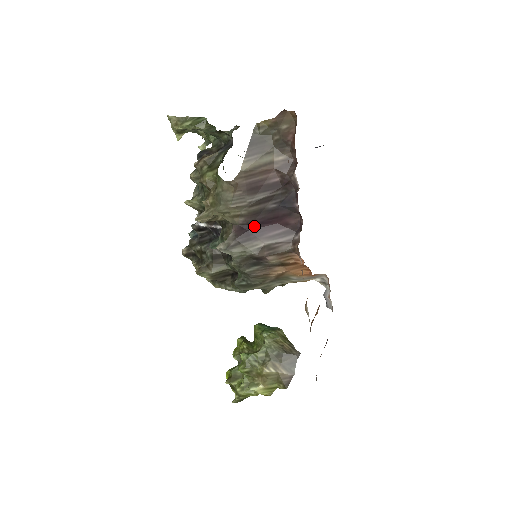
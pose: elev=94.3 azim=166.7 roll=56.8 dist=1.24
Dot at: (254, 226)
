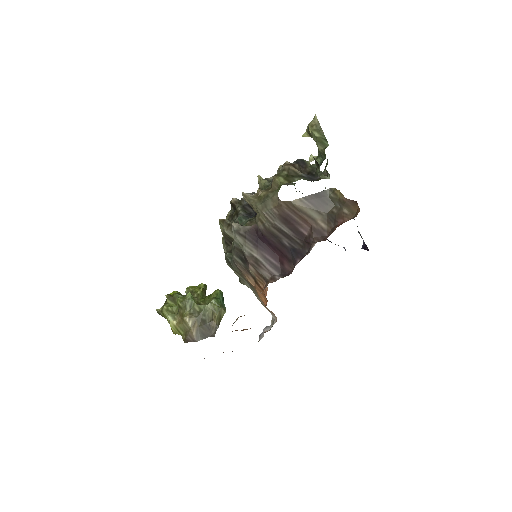
Dot at: (264, 239)
